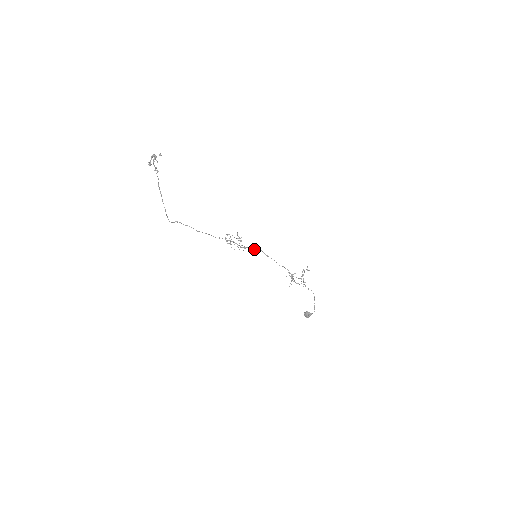
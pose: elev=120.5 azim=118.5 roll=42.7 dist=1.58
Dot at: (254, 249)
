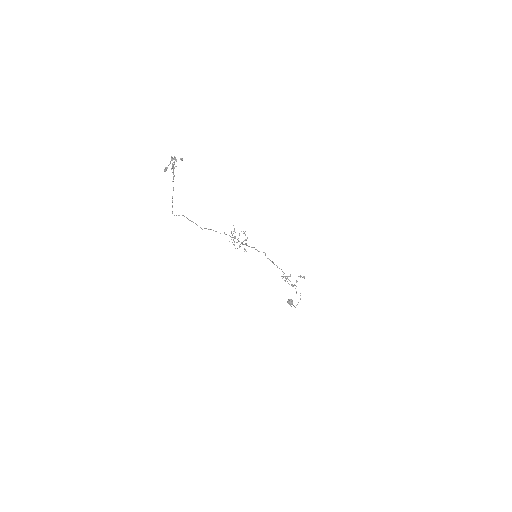
Dot at: occluded
